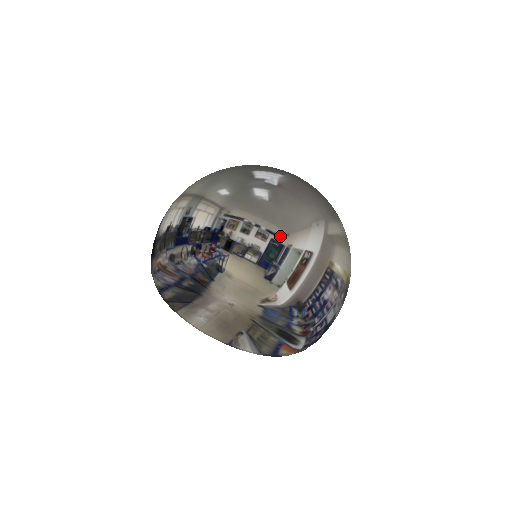
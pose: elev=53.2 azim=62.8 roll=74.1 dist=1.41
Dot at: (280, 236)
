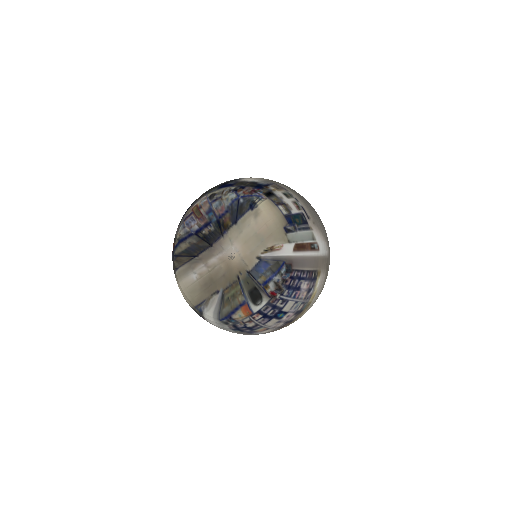
Dot at: (309, 217)
